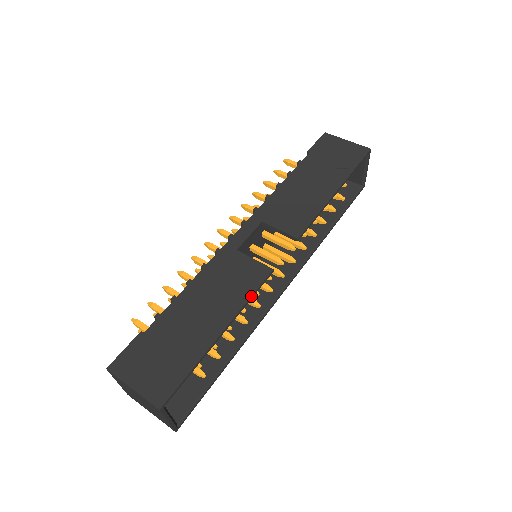
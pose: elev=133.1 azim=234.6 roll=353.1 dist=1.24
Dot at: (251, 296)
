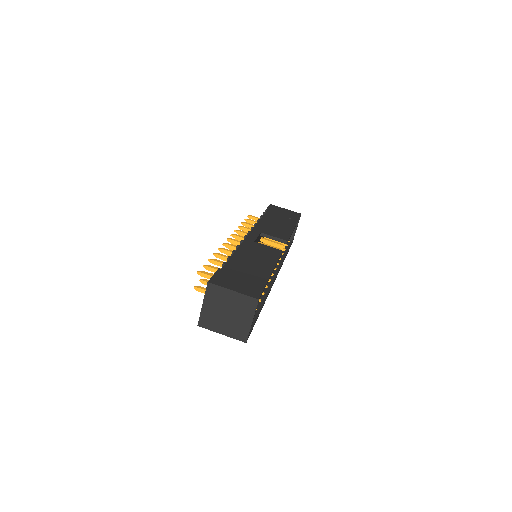
Dot at: (278, 259)
